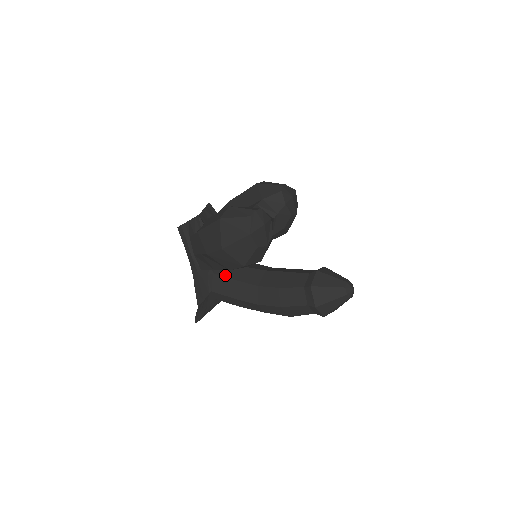
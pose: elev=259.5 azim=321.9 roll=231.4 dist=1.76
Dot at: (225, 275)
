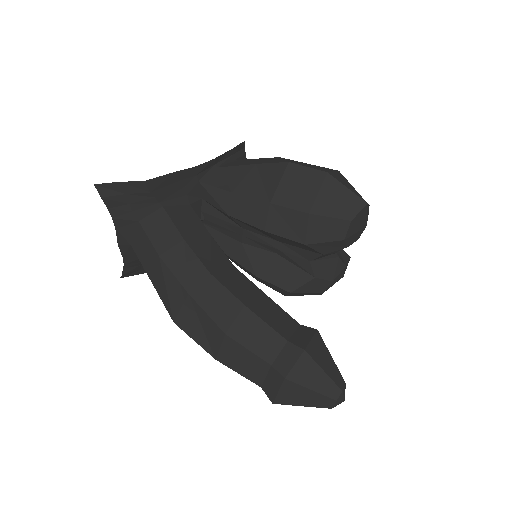
Dot at: occluded
